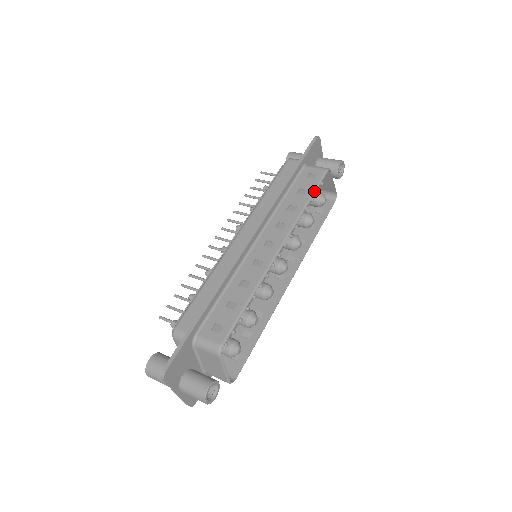
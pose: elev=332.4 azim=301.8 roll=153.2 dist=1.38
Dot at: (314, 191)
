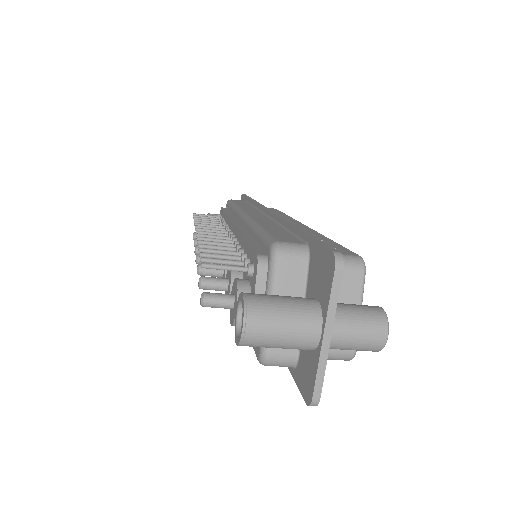
Dot at: occluded
